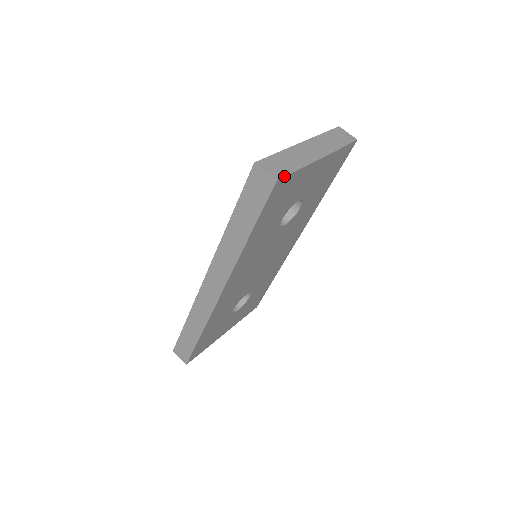
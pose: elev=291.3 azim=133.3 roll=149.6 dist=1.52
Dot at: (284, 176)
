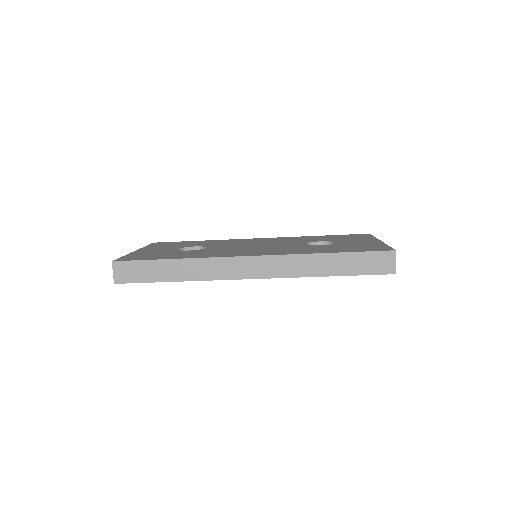
Dot at: occluded
